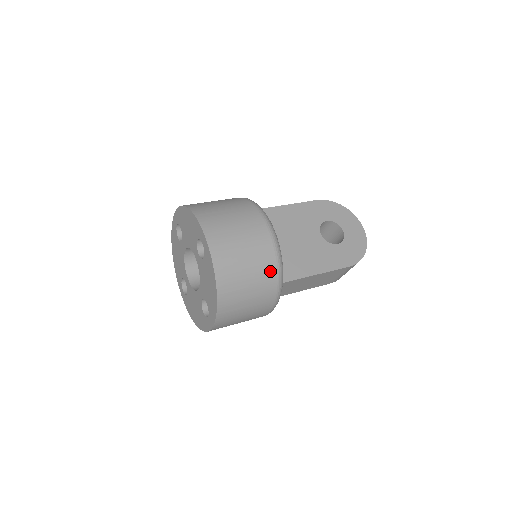
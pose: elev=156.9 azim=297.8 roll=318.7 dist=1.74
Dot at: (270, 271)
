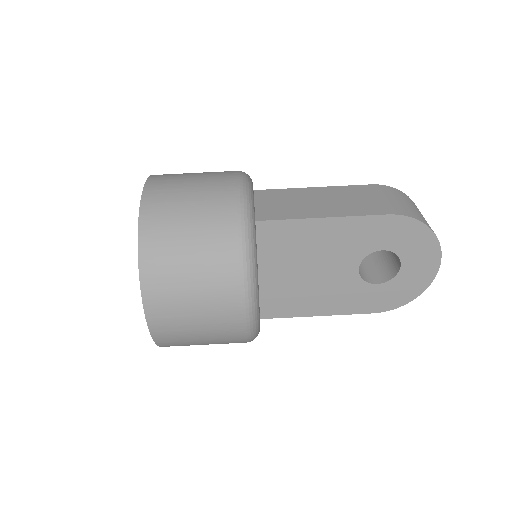
Dot at: (235, 342)
